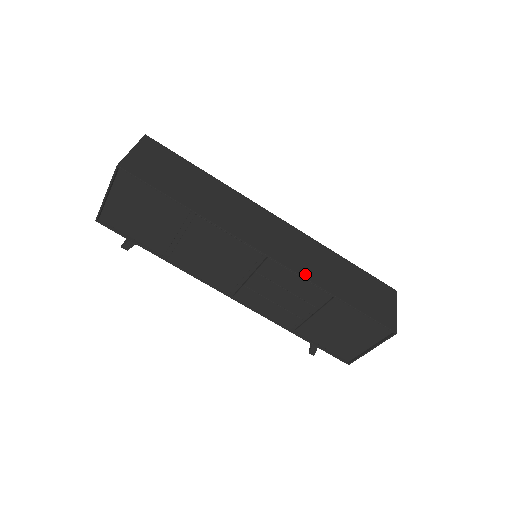
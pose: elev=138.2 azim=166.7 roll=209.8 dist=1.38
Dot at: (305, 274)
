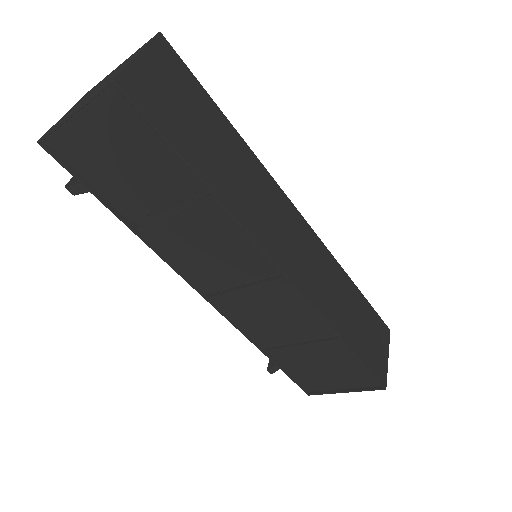
Dot at: (319, 306)
